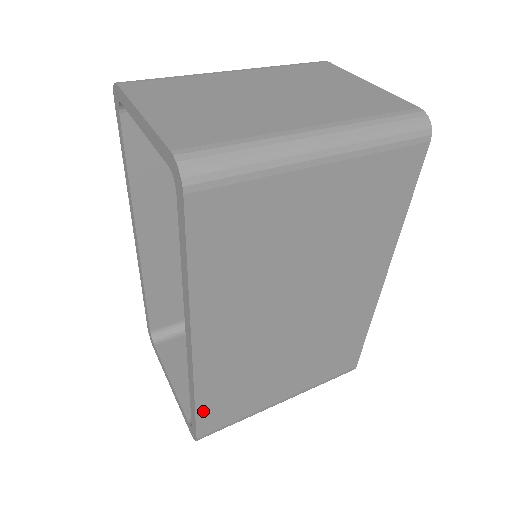
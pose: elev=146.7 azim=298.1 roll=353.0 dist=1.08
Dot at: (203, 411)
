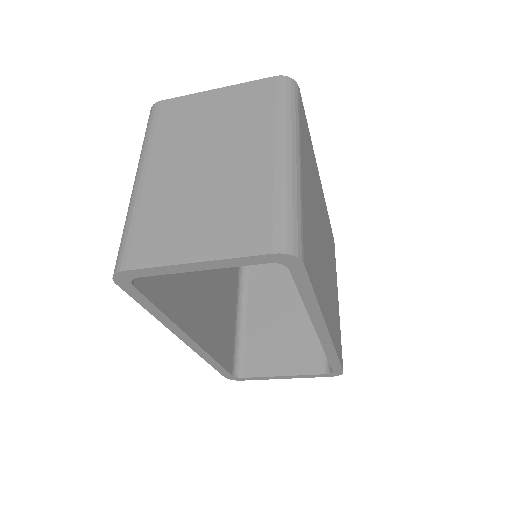
Dot at: (339, 355)
